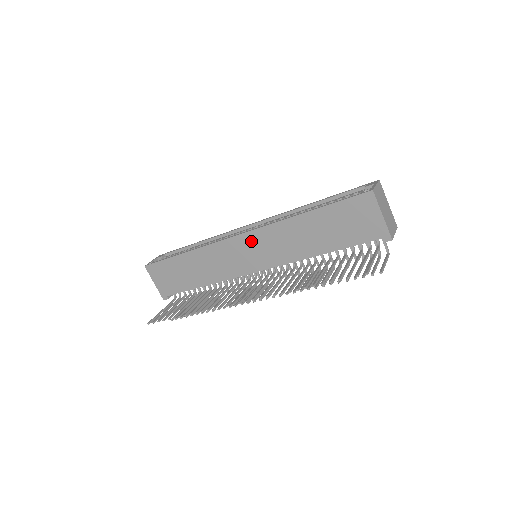
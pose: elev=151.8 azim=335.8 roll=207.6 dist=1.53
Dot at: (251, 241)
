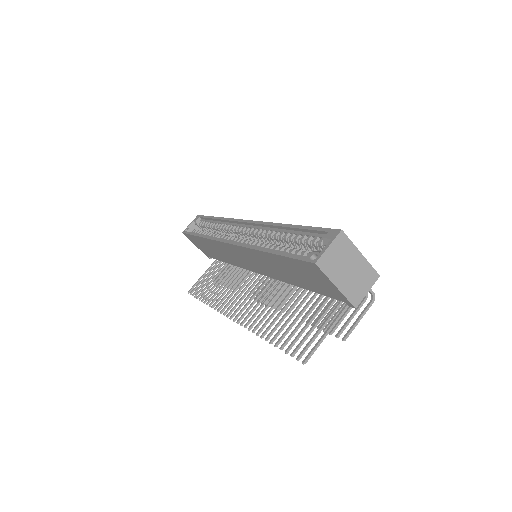
Dot at: (240, 252)
